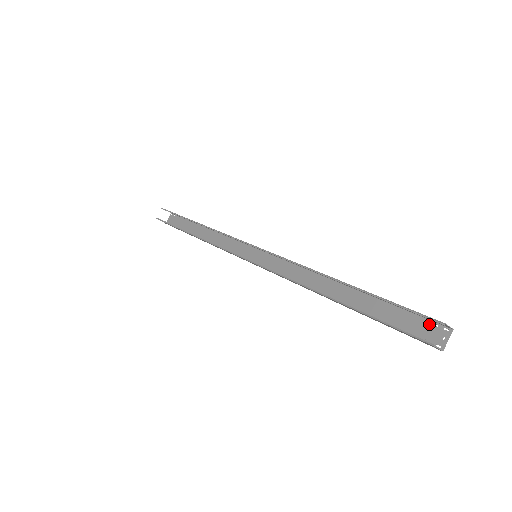
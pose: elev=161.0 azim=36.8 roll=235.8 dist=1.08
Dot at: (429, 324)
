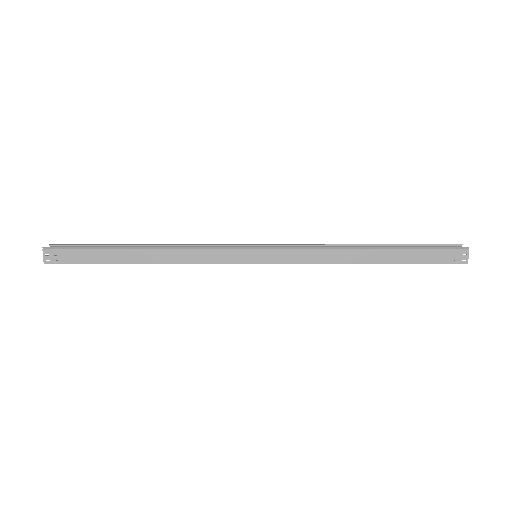
Dot at: occluded
